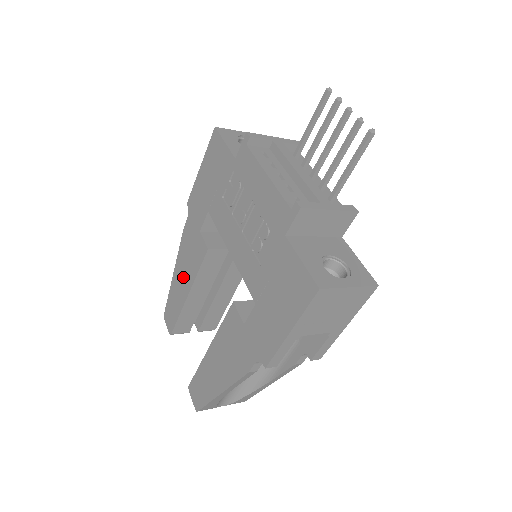
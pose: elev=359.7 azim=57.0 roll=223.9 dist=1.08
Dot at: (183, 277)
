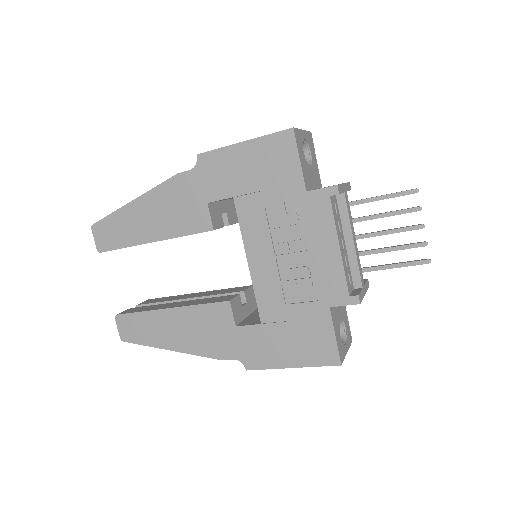
Dot at: (152, 220)
